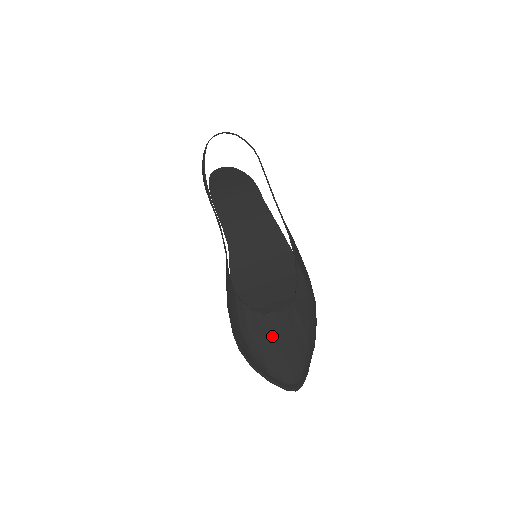
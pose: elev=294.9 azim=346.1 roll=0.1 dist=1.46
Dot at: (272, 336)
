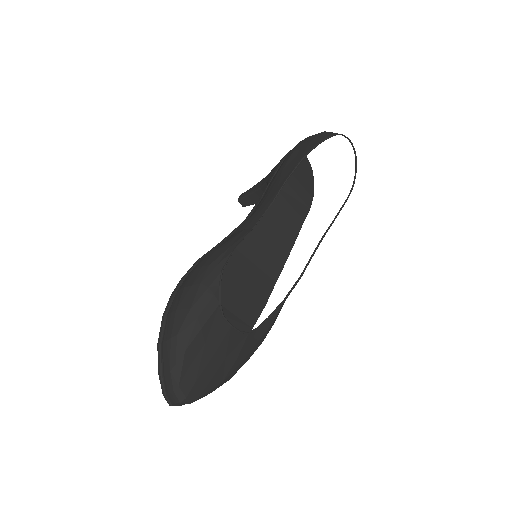
Dot at: (209, 343)
